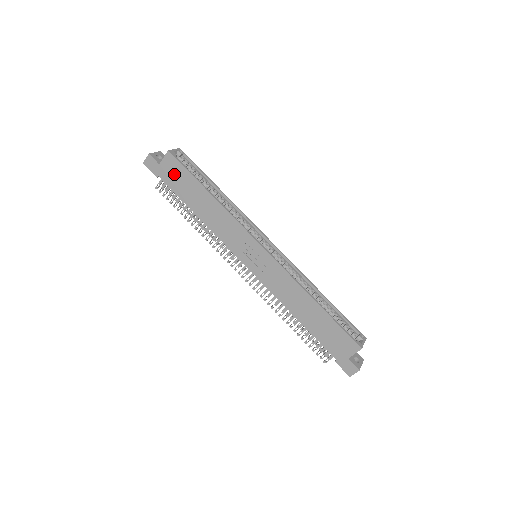
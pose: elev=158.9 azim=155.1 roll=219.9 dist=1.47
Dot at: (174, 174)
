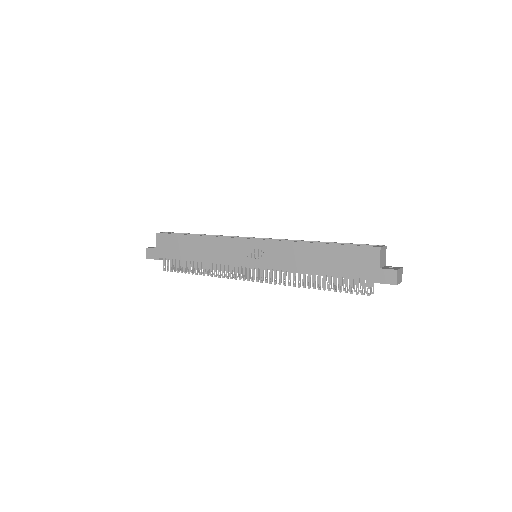
Dot at: (168, 246)
